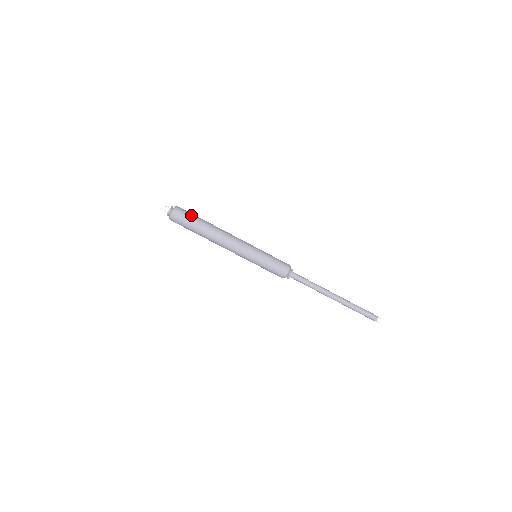
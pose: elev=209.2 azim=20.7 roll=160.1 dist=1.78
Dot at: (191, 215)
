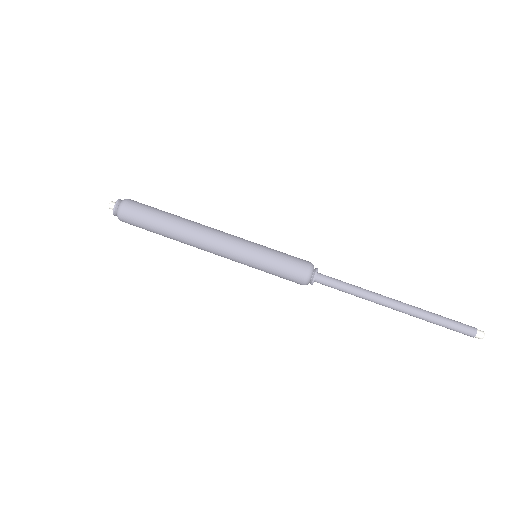
Dot at: (144, 213)
